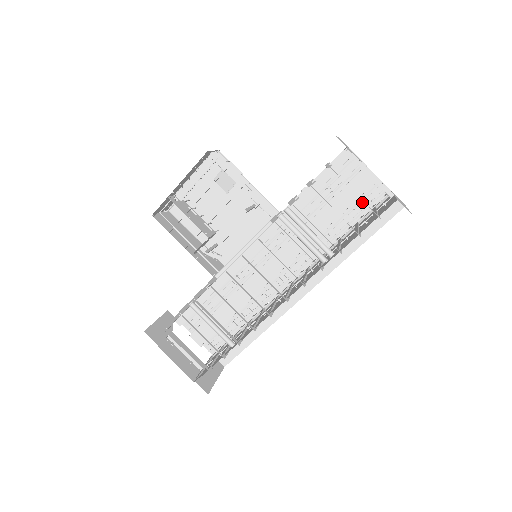
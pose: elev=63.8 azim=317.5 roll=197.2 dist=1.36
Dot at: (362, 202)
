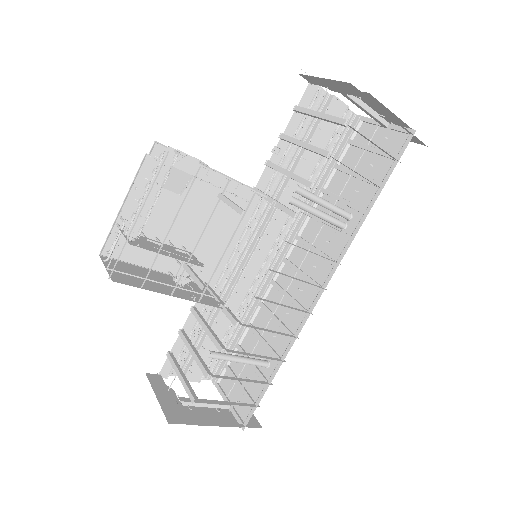
Dot at: (332, 139)
